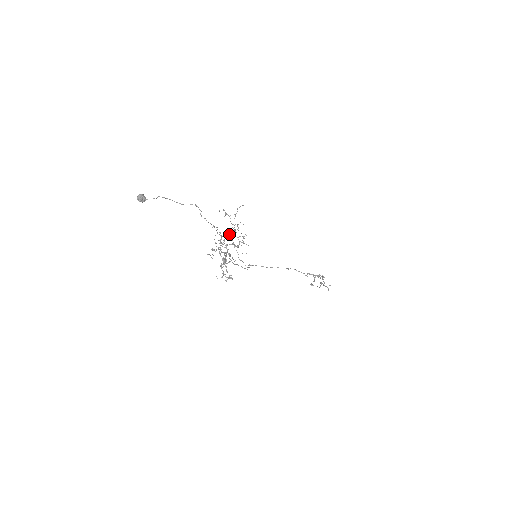
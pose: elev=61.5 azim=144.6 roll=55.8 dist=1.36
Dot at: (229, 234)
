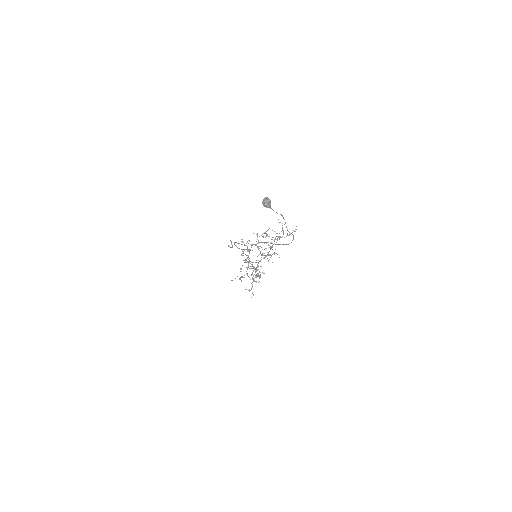
Dot at: (276, 253)
